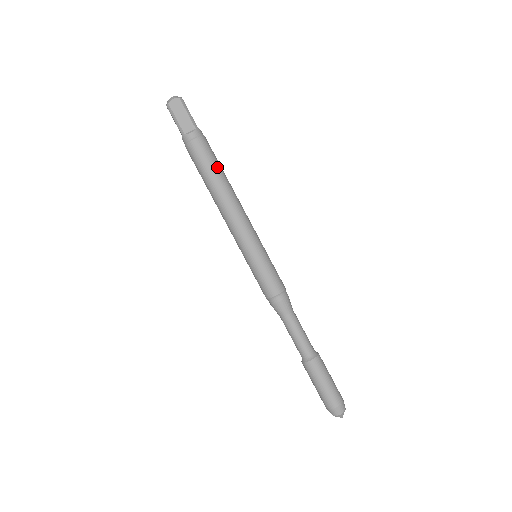
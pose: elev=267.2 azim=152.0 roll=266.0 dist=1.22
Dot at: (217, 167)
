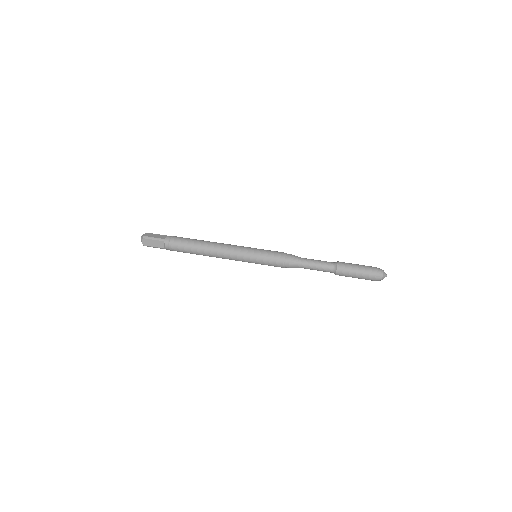
Dot at: (195, 239)
